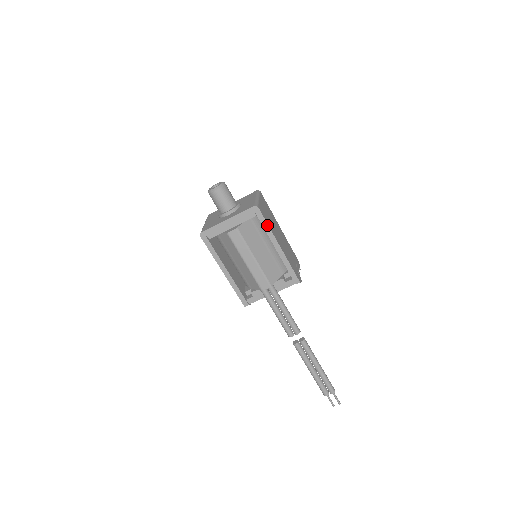
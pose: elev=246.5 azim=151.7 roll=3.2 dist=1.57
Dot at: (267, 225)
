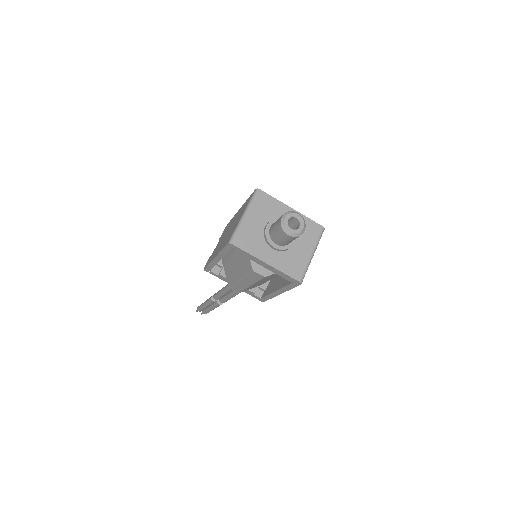
Dot at: (290, 288)
